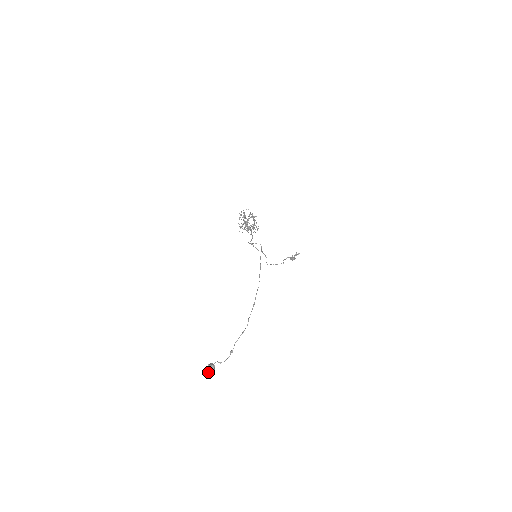
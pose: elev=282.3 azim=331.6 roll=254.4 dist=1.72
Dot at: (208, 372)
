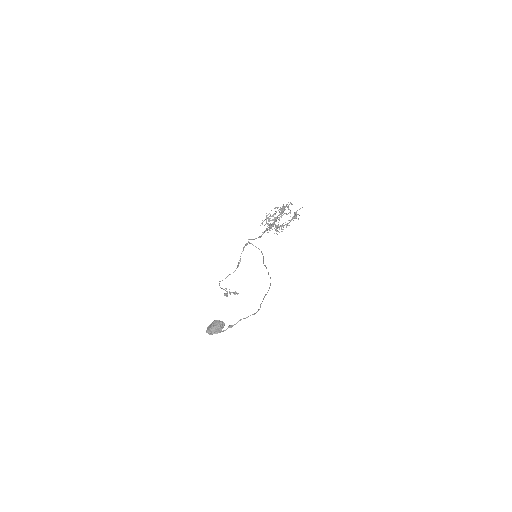
Dot at: (215, 328)
